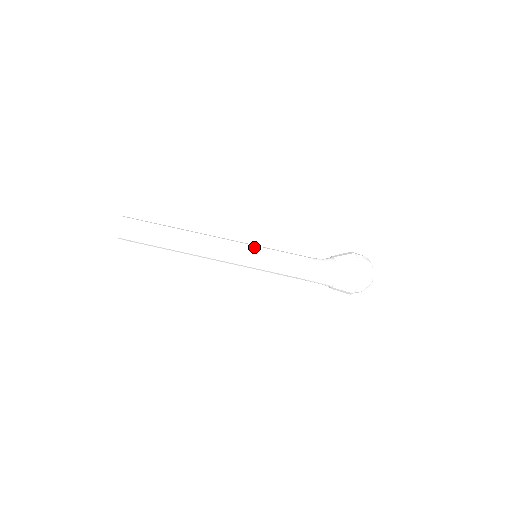
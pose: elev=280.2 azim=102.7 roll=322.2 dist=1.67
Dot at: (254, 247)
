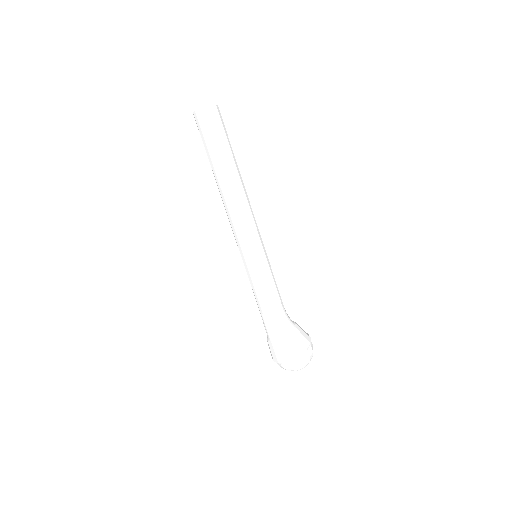
Dot at: (262, 251)
